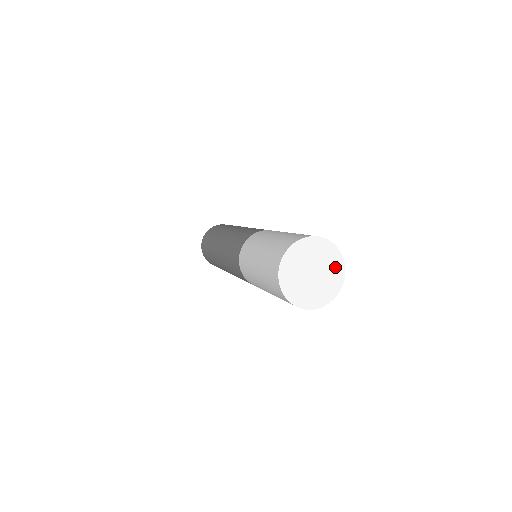
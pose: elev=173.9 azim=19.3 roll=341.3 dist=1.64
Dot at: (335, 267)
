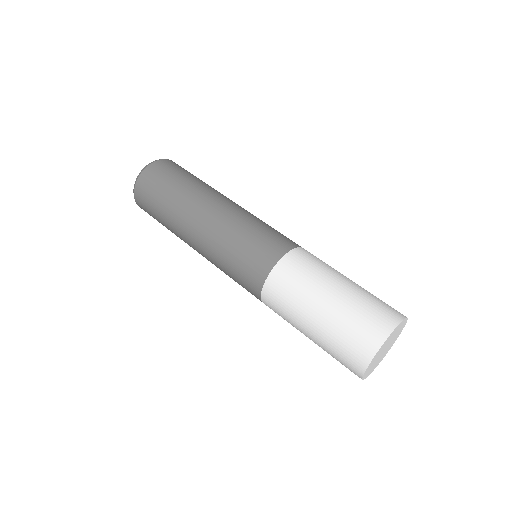
Dot at: (401, 328)
